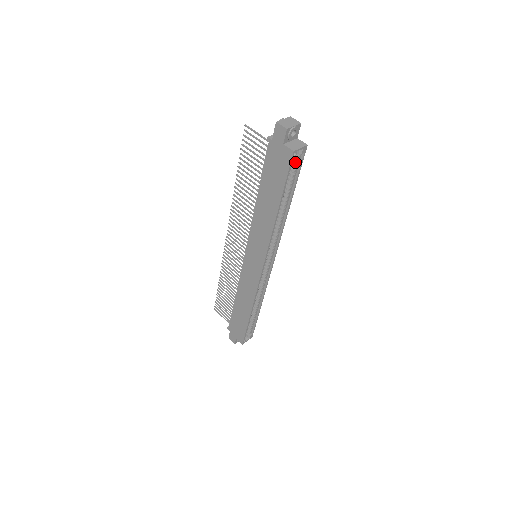
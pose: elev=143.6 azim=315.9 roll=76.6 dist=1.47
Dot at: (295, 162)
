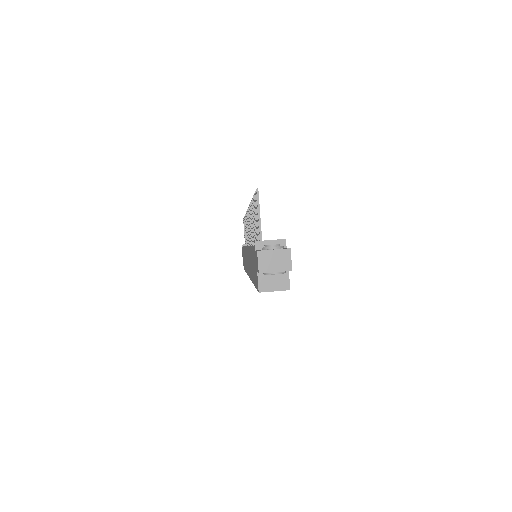
Dot at: occluded
